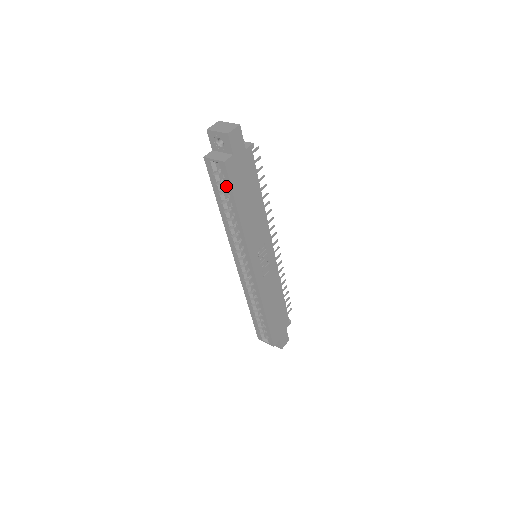
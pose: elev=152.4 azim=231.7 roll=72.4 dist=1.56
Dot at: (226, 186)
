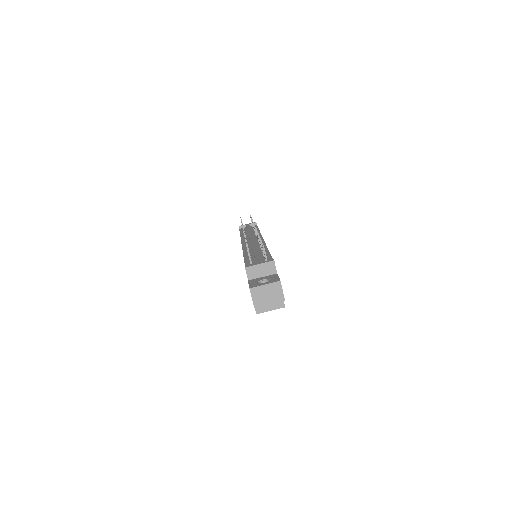
Dot at: occluded
